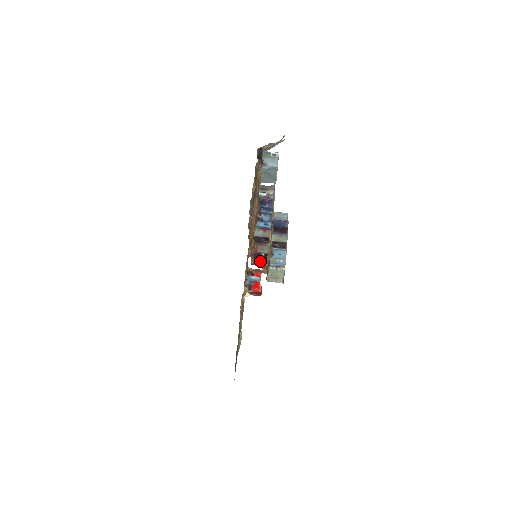
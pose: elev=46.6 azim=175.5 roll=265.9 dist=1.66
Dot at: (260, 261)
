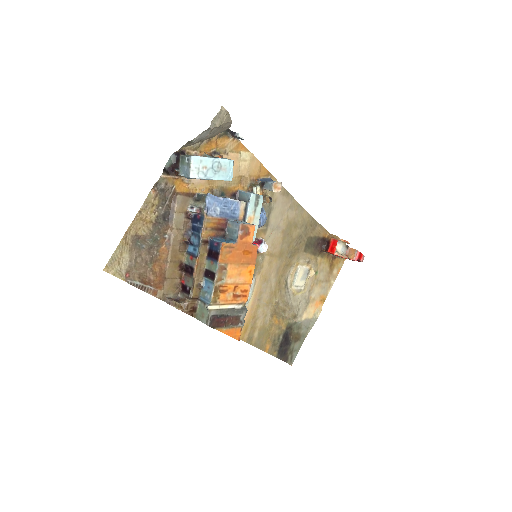
Dot at: (185, 296)
